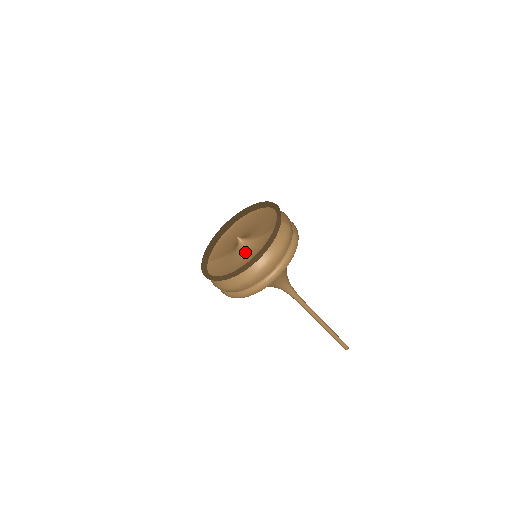
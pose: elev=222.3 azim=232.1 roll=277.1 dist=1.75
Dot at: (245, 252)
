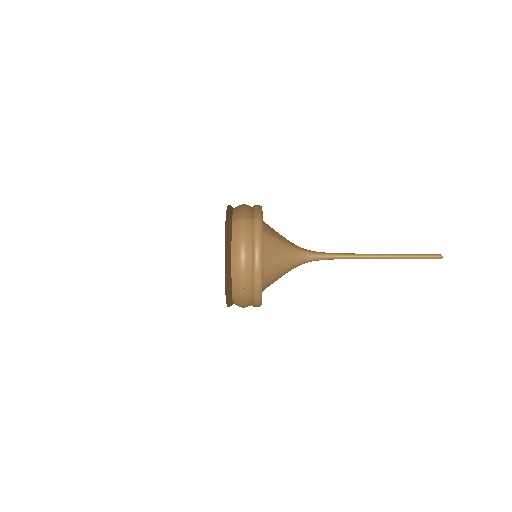
Dot at: occluded
